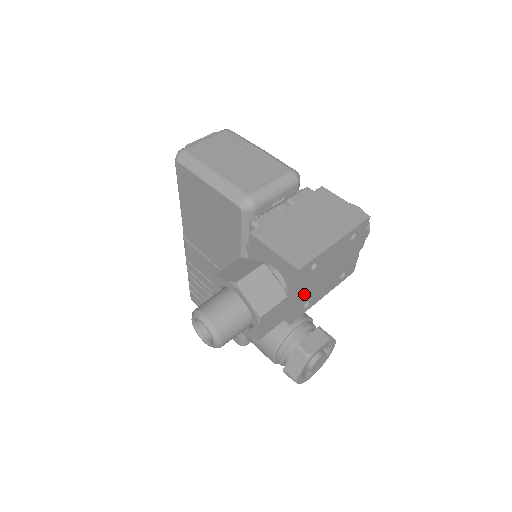
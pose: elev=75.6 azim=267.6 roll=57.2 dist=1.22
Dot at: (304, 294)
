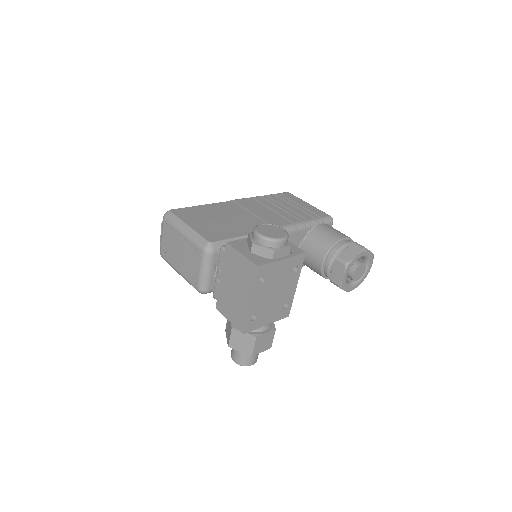
Dot at: (272, 314)
